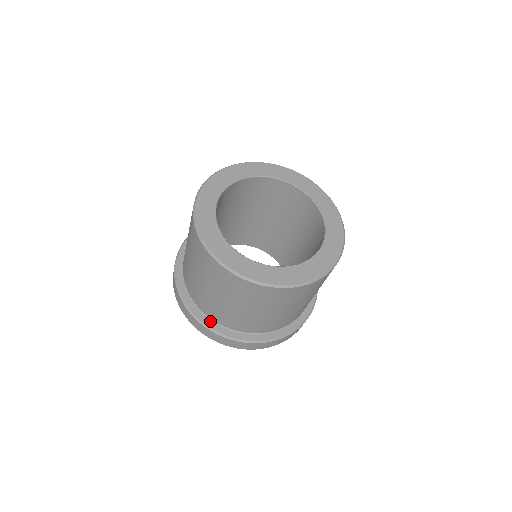
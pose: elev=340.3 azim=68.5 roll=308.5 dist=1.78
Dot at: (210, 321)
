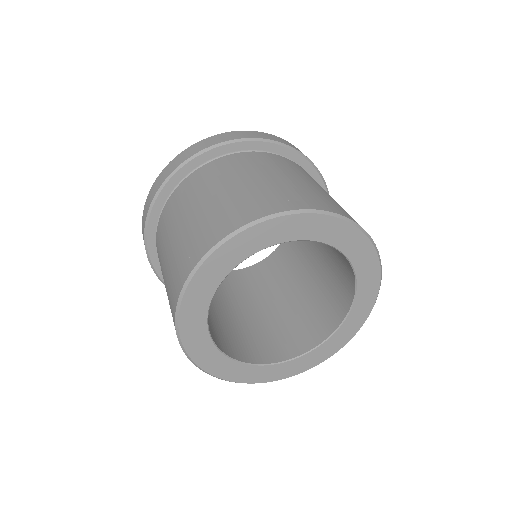
Dot at: occluded
